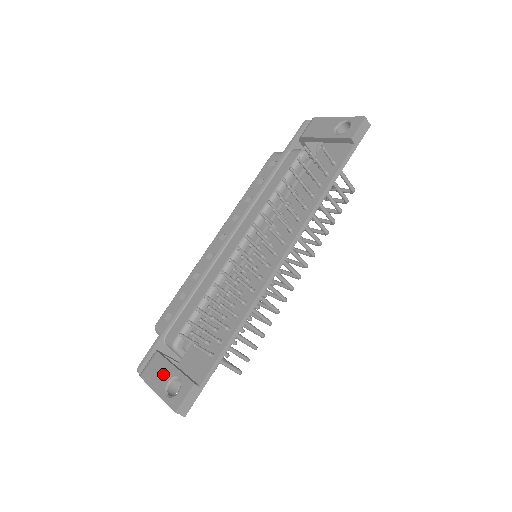
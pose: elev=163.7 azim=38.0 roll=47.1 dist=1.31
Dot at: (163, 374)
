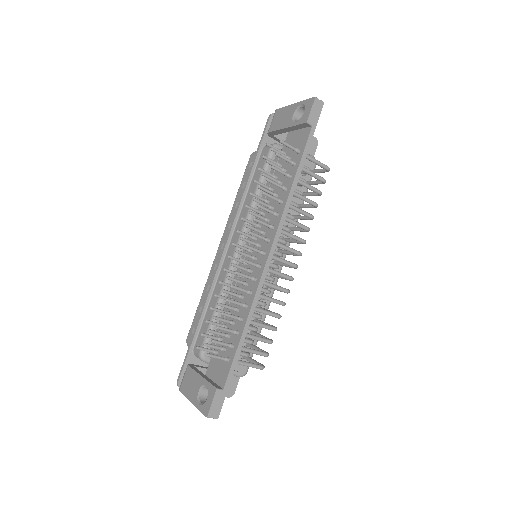
Dot at: (194, 385)
